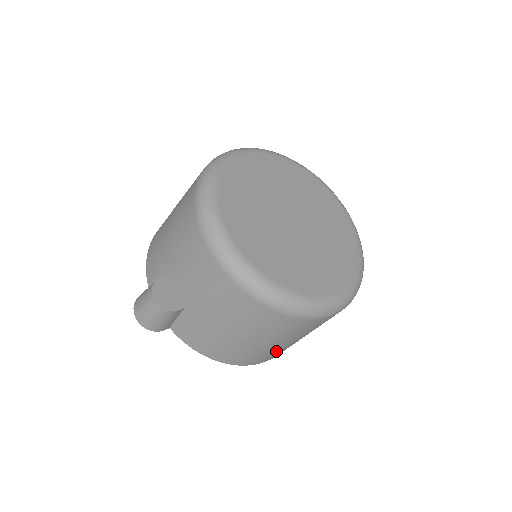
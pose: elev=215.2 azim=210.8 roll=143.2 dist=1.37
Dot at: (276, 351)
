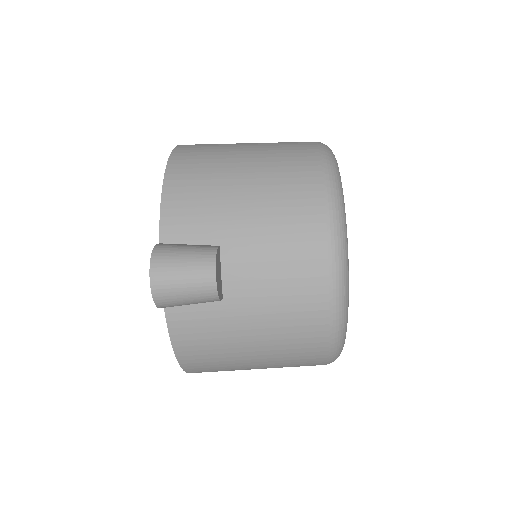
Dot at: occluded
